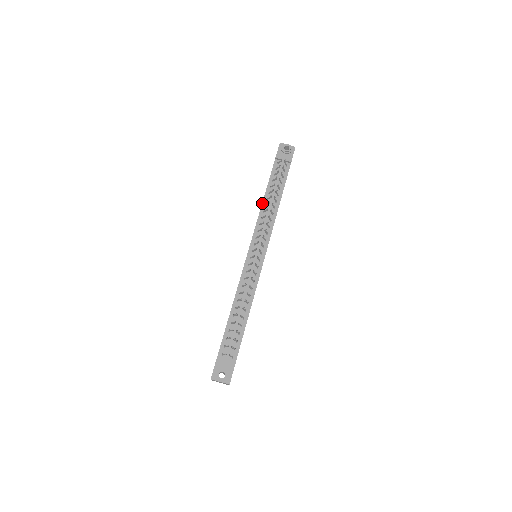
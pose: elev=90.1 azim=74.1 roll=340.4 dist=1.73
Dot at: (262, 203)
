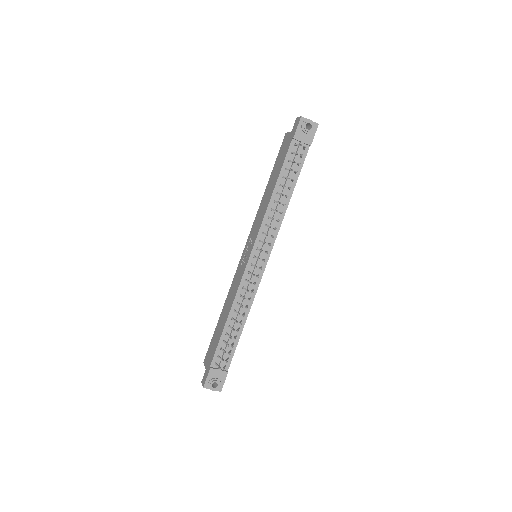
Dot at: (271, 198)
